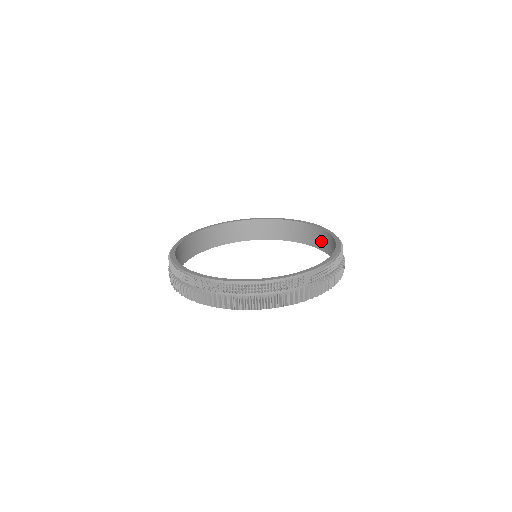
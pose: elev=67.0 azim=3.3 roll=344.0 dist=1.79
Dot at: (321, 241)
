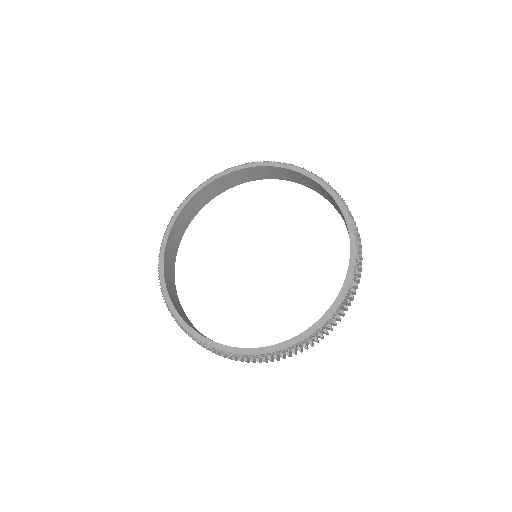
Dot at: occluded
